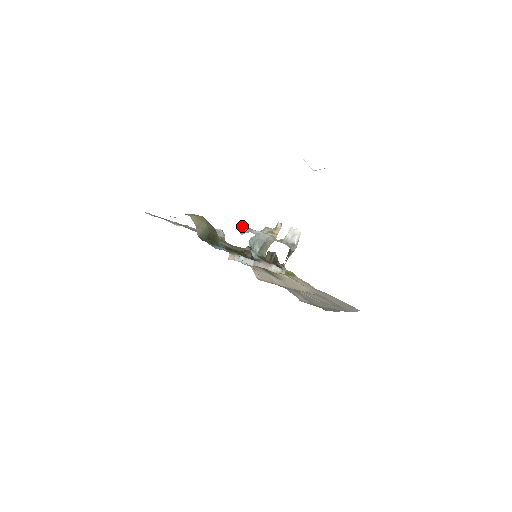
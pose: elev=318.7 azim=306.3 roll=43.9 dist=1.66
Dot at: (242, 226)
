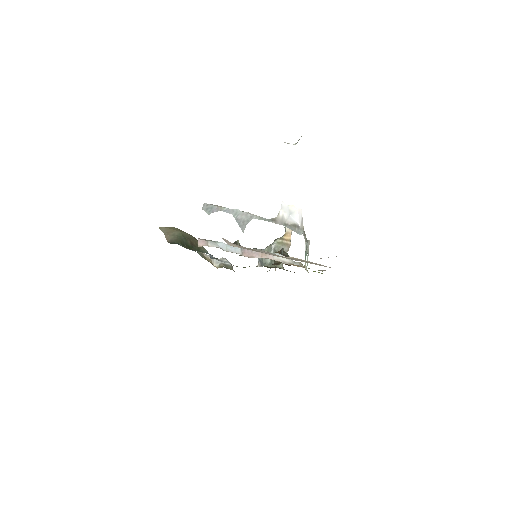
Dot at: (206, 203)
